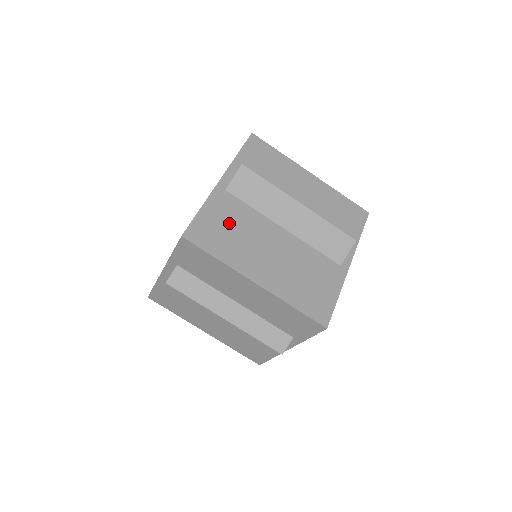
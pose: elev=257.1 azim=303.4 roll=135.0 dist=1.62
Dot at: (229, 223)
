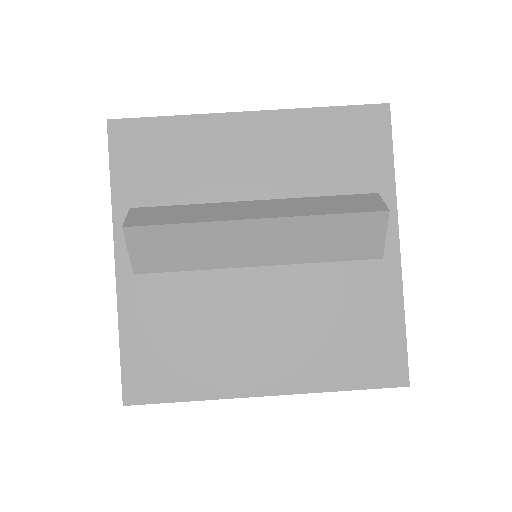
Dot at: occluded
